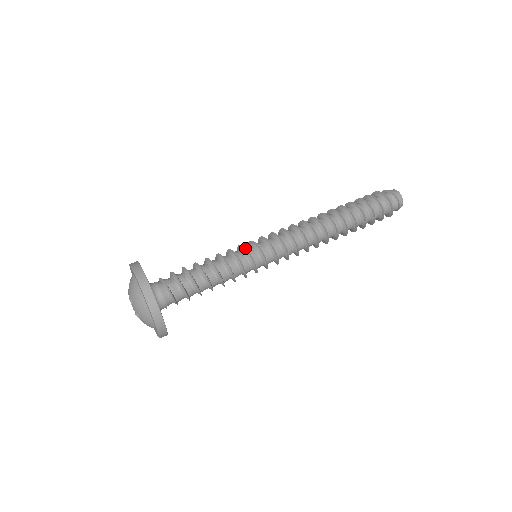
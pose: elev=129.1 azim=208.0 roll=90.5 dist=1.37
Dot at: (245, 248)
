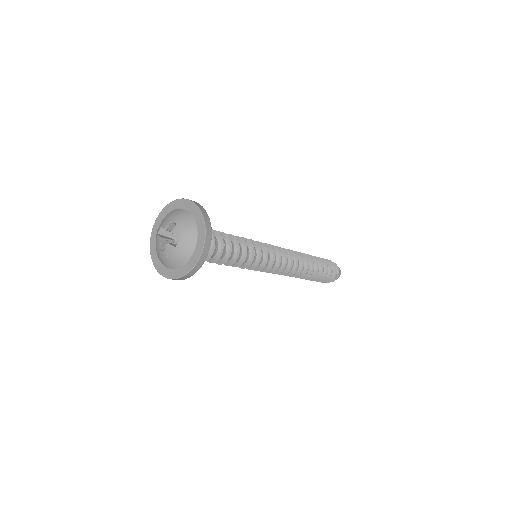
Dot at: (260, 259)
